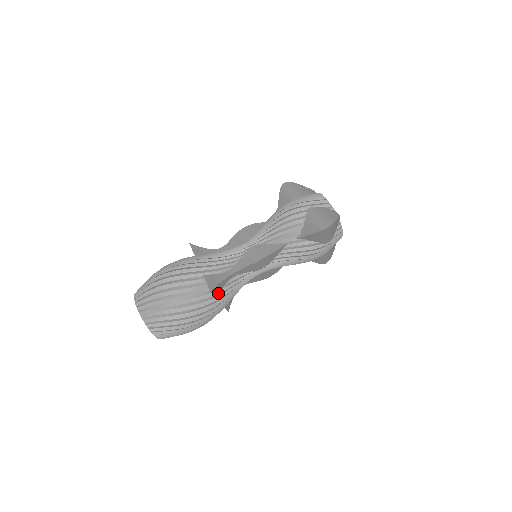
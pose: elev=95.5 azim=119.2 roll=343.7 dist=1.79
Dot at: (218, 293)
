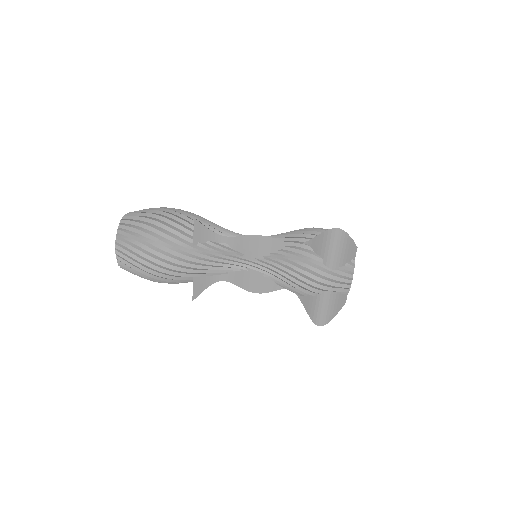
Dot at: (198, 242)
